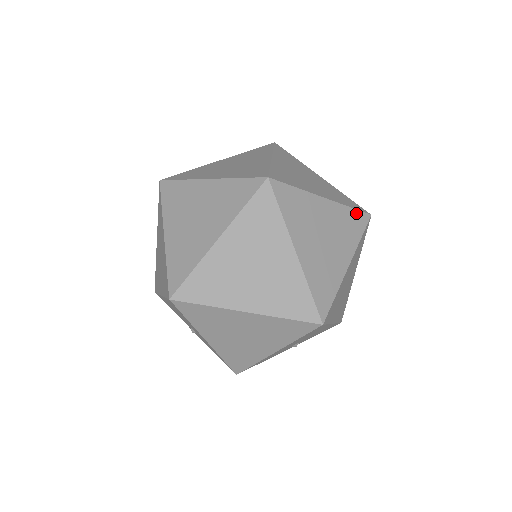
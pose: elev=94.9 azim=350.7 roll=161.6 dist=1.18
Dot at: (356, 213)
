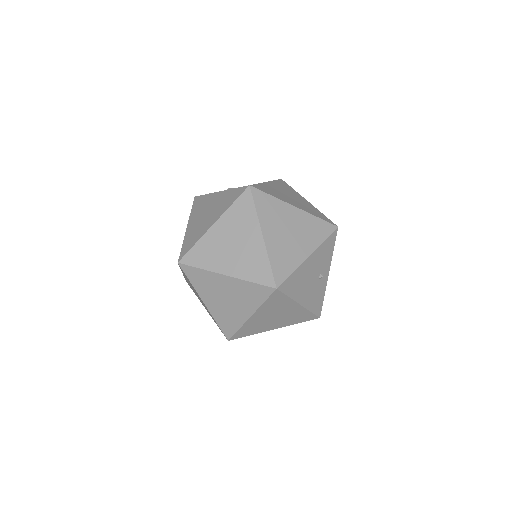
Dot at: (239, 201)
